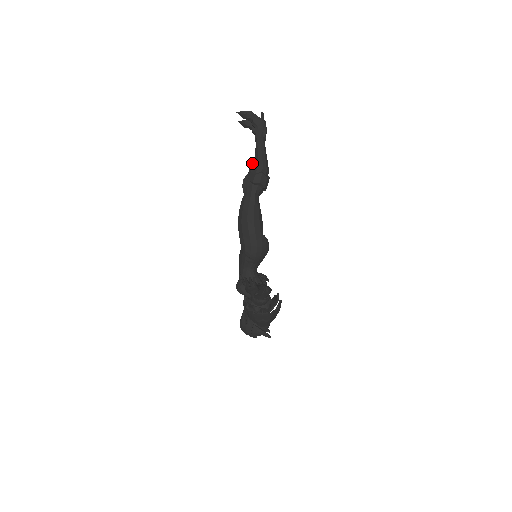
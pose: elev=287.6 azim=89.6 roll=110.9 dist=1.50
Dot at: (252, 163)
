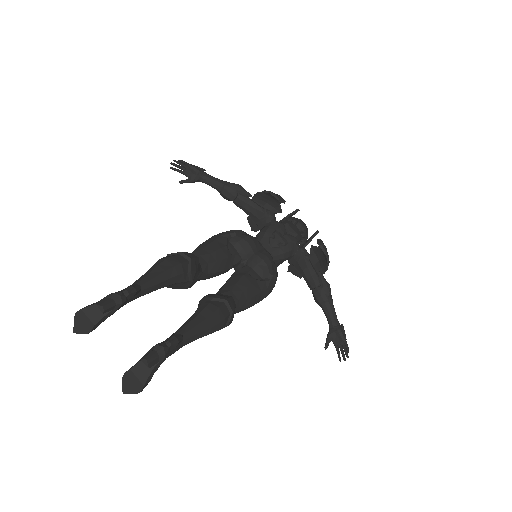
Dot at: occluded
